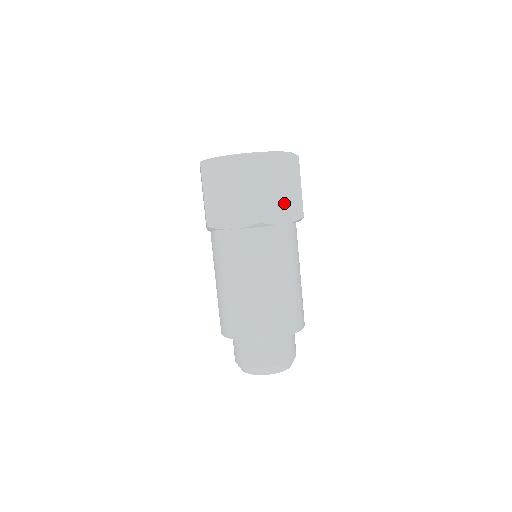
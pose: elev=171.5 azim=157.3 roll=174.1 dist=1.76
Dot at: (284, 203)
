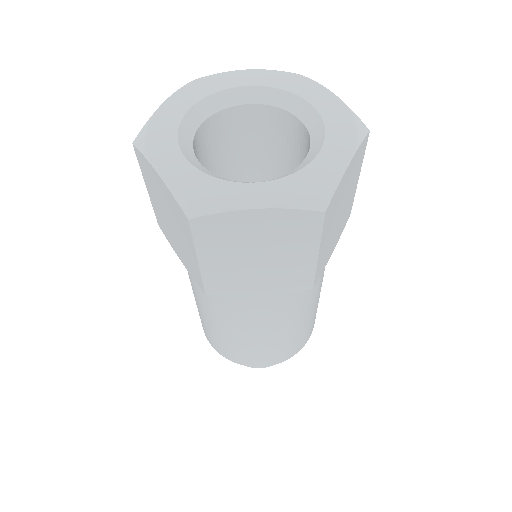
Dot at: (266, 274)
